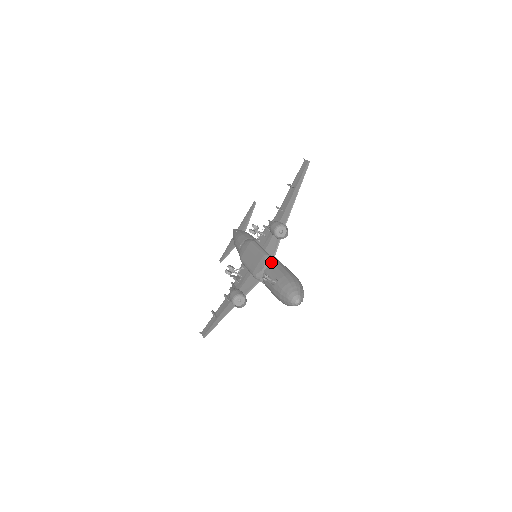
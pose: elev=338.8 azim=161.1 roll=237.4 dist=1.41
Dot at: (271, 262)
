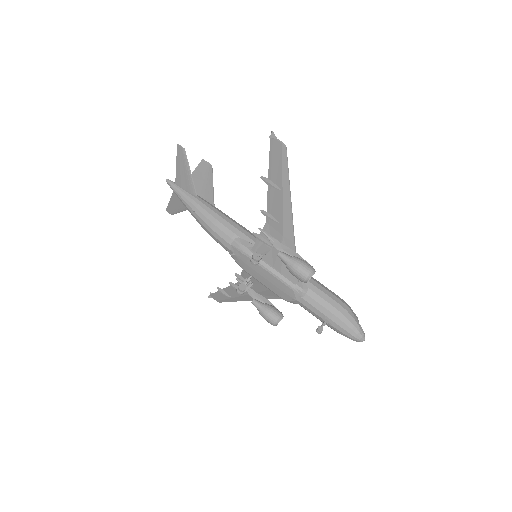
Dot at: (303, 293)
